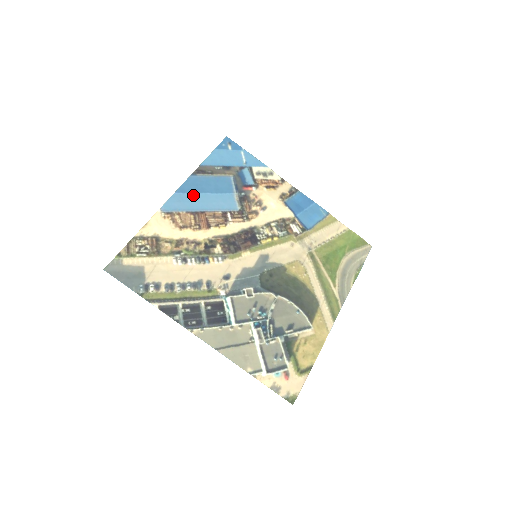
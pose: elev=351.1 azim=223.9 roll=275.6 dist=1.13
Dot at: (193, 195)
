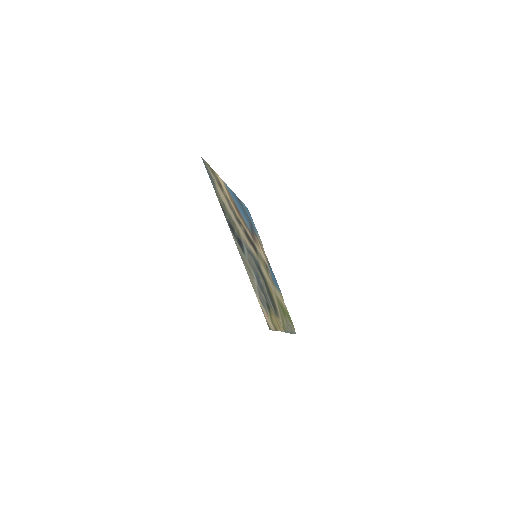
Dot at: (235, 200)
